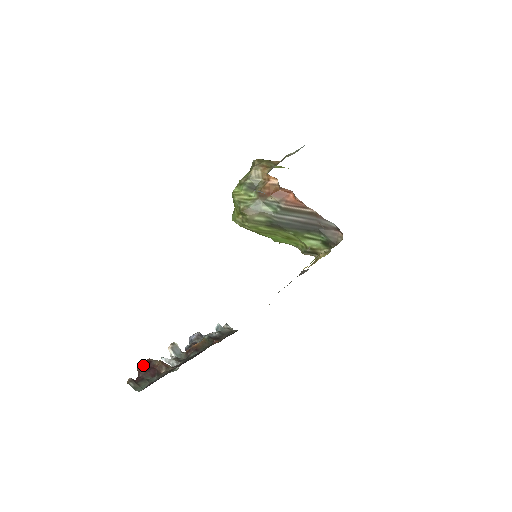
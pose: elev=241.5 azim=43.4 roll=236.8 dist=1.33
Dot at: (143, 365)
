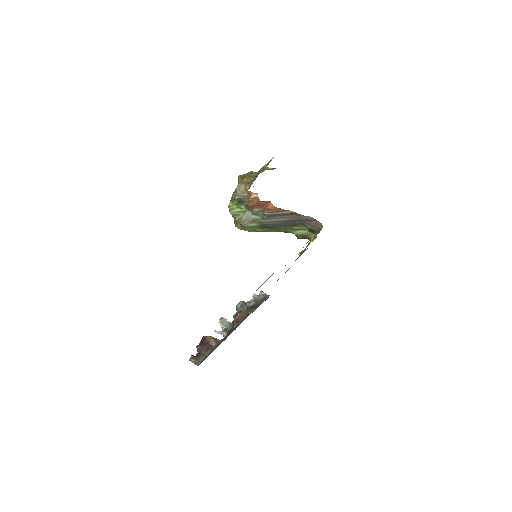
Dot at: (200, 342)
